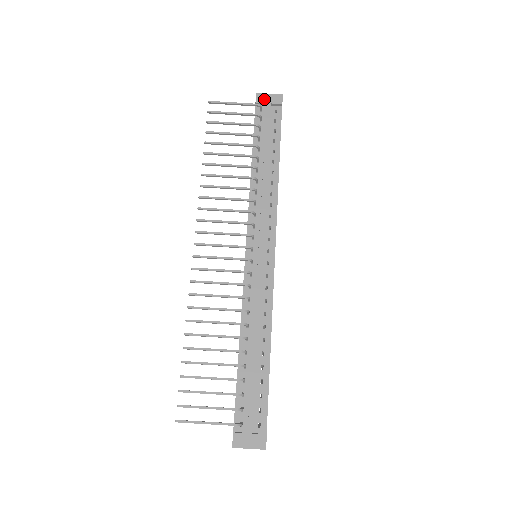
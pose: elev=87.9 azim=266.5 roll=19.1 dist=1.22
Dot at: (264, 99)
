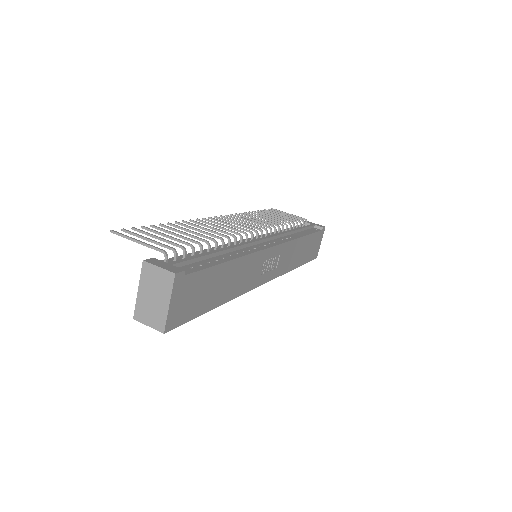
Dot at: (311, 223)
